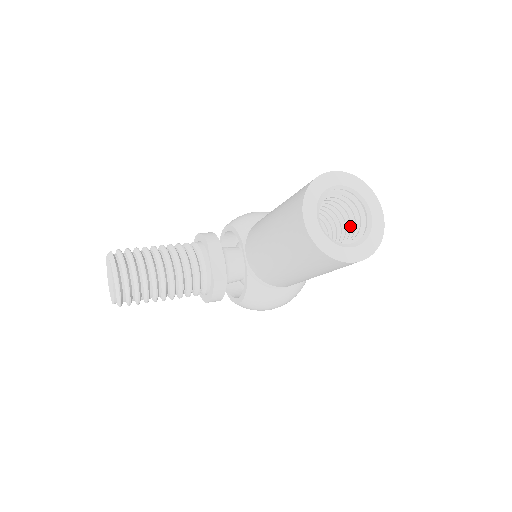
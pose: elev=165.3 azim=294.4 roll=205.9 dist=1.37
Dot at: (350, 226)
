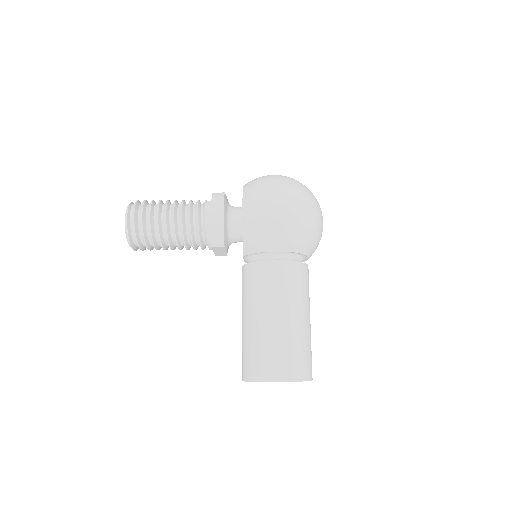
Dot at: occluded
